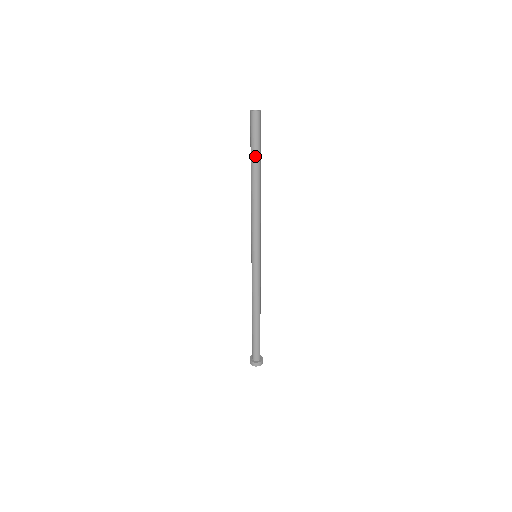
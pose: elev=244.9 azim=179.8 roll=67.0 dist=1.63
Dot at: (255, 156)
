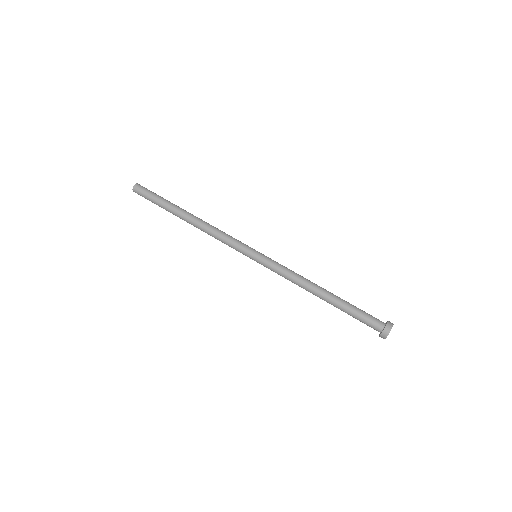
Dot at: (167, 202)
